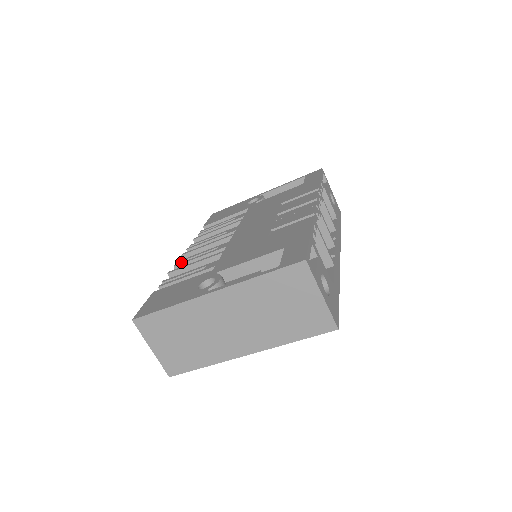
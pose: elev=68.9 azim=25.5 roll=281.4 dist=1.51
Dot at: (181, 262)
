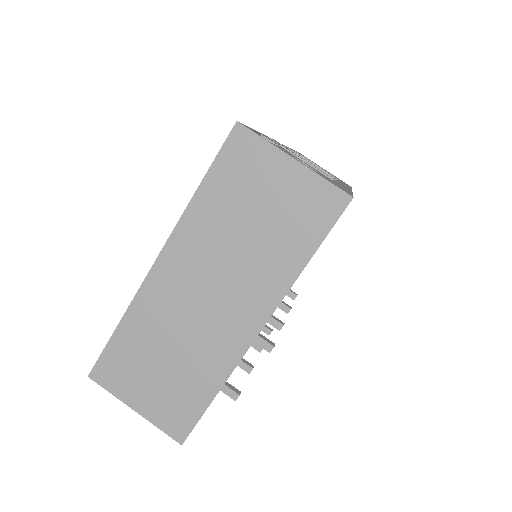
Dot at: occluded
